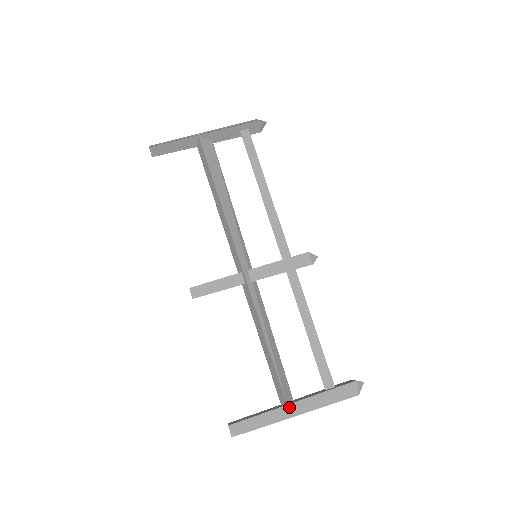
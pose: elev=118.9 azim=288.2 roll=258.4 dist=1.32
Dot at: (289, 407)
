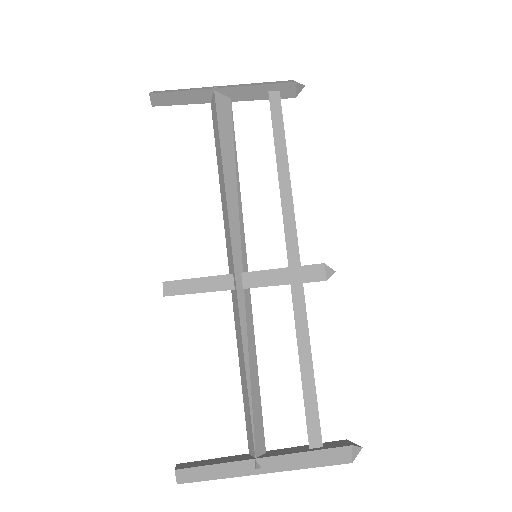
Dot at: (258, 462)
